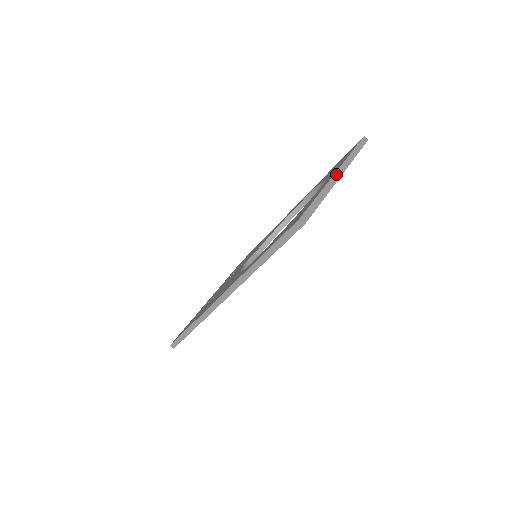
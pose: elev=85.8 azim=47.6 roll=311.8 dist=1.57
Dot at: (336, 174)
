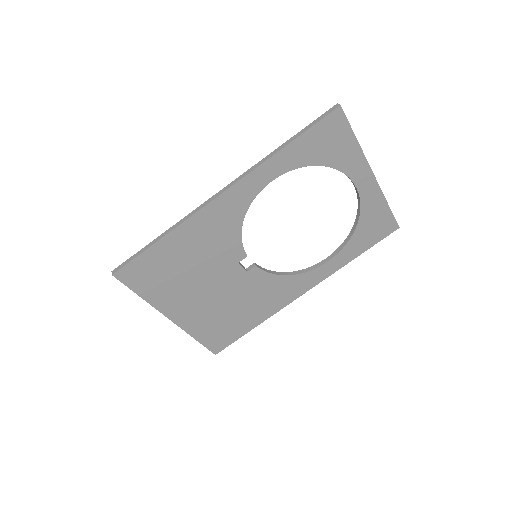
Dot at: (370, 169)
